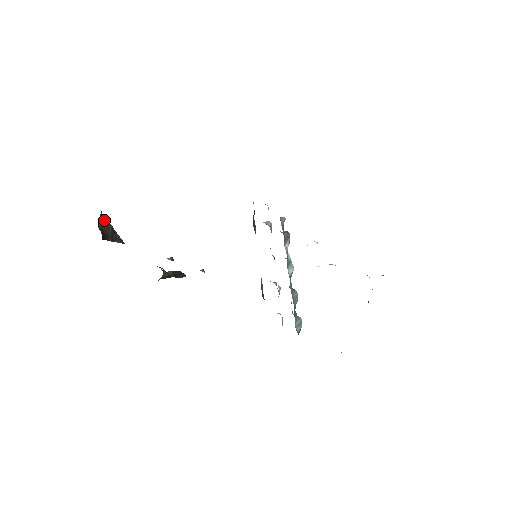
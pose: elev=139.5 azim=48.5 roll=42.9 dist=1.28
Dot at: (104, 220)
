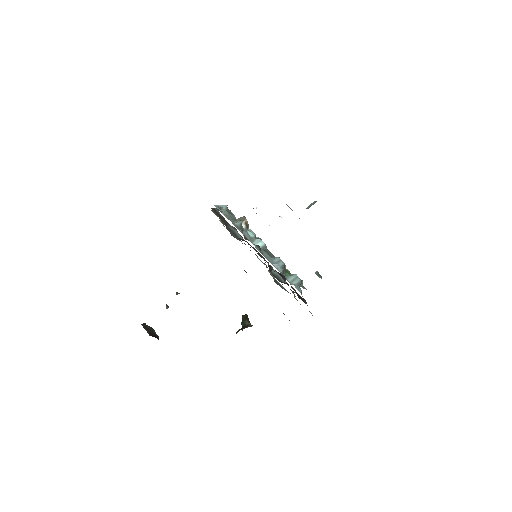
Dot at: (142, 325)
